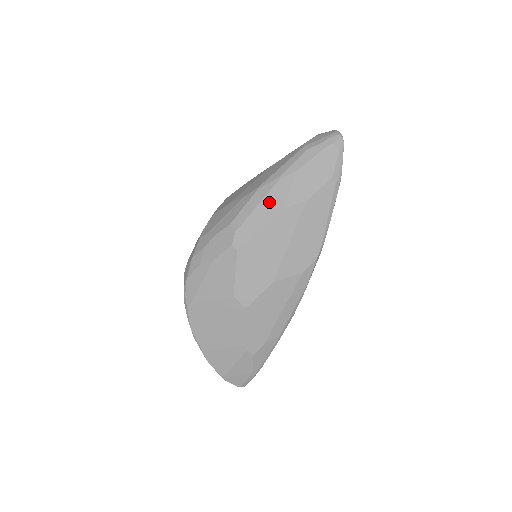
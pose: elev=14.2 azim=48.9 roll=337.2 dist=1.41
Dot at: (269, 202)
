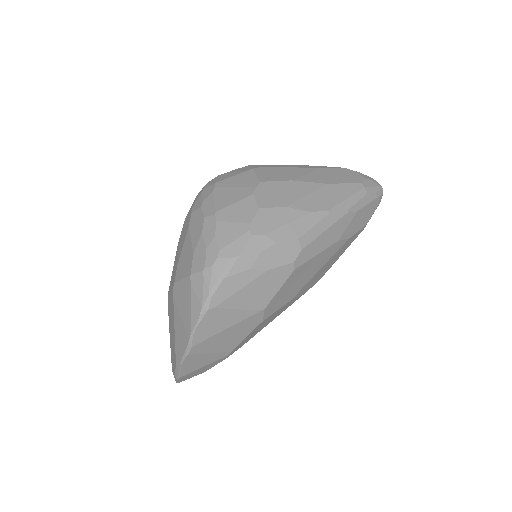
Dot at: (333, 231)
